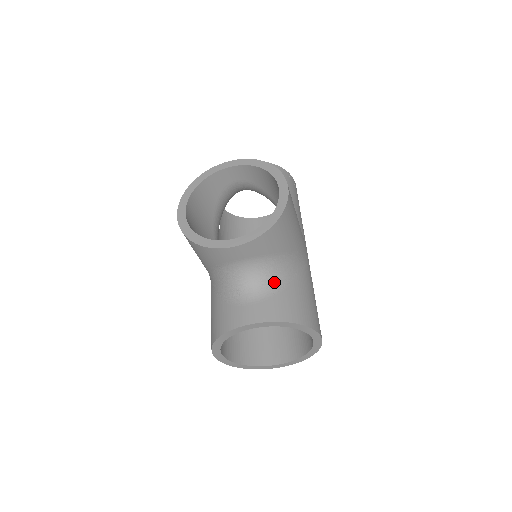
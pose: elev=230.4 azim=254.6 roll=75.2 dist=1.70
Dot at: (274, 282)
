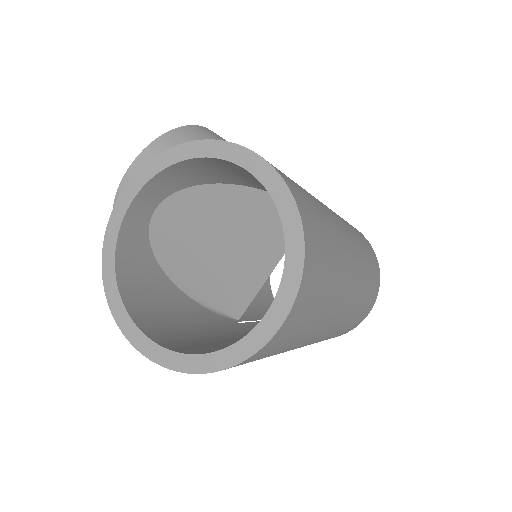
Dot at: occluded
